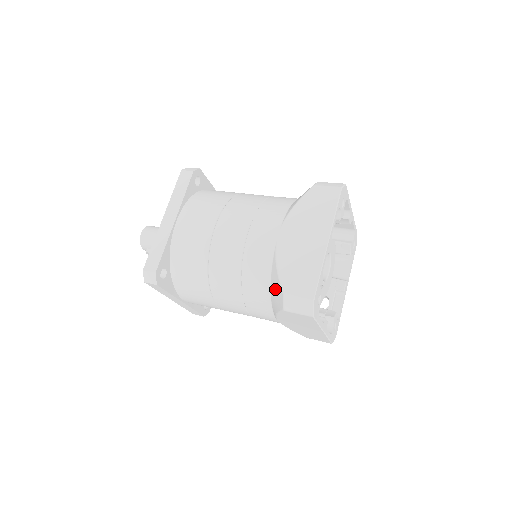
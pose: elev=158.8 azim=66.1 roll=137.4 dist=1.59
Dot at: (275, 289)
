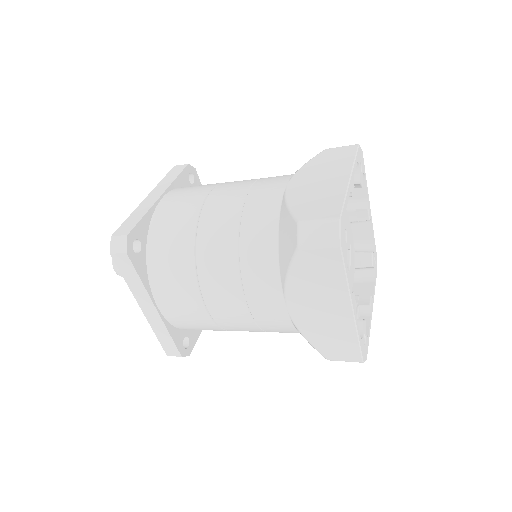
Dot at: (285, 232)
